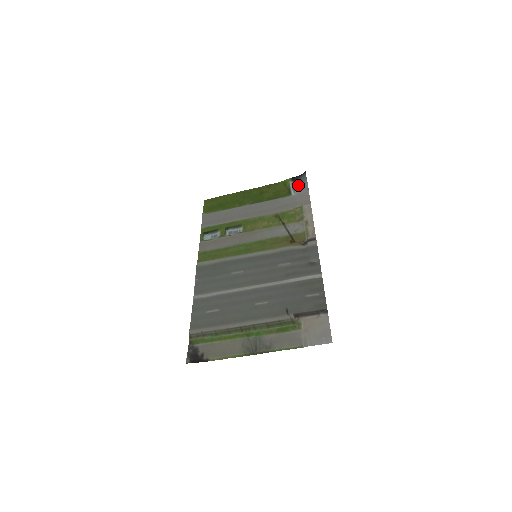
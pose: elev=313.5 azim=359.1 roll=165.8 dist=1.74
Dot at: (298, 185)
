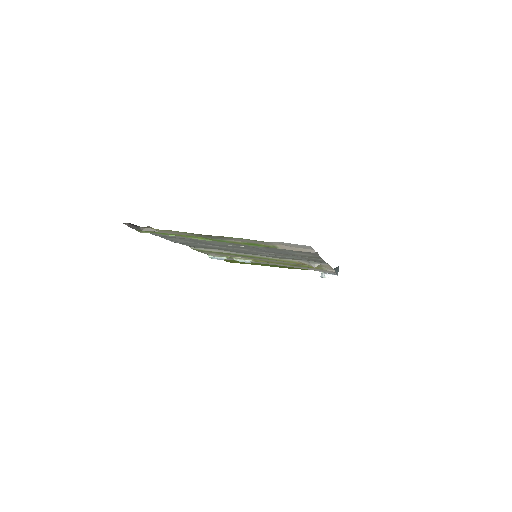
Dot at: (327, 273)
